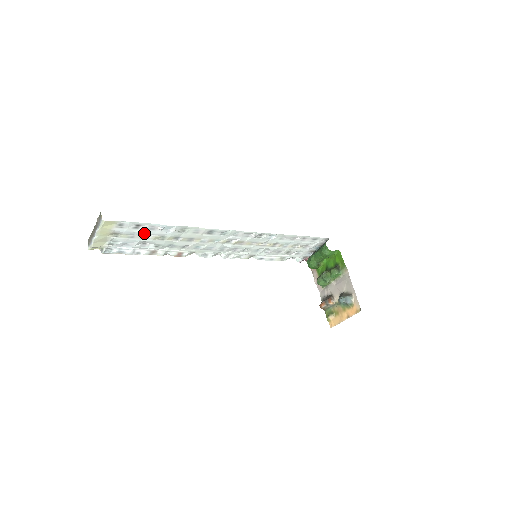
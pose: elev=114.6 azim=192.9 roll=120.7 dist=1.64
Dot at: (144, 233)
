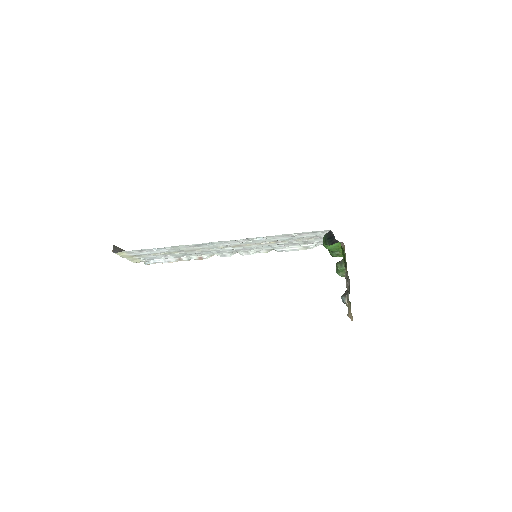
Dot at: (151, 253)
